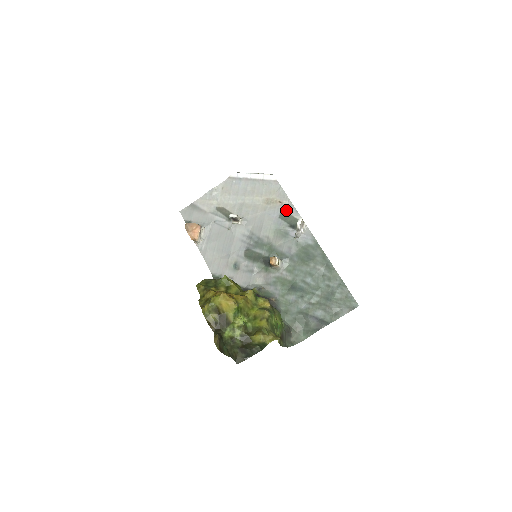
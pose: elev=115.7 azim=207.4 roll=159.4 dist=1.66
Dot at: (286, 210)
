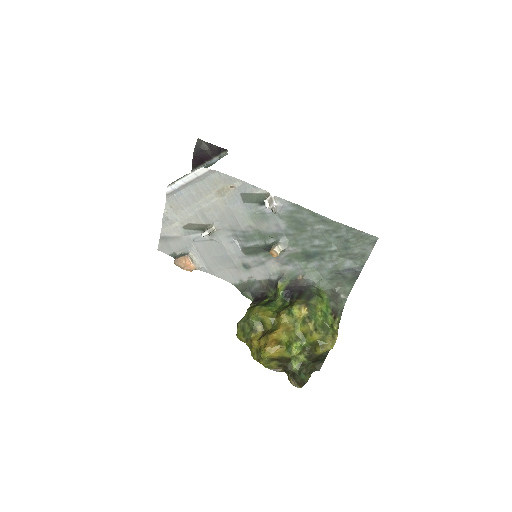
Dot at: (244, 191)
